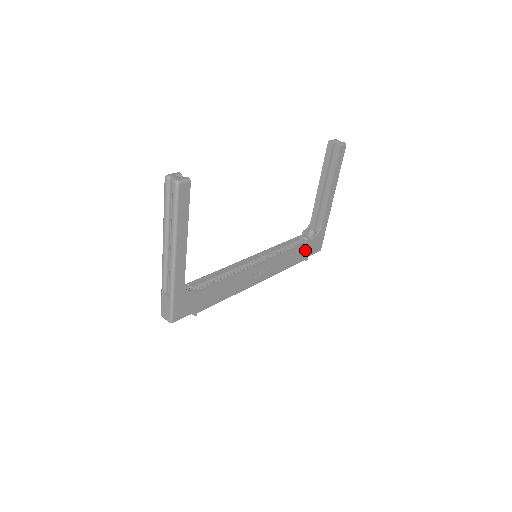
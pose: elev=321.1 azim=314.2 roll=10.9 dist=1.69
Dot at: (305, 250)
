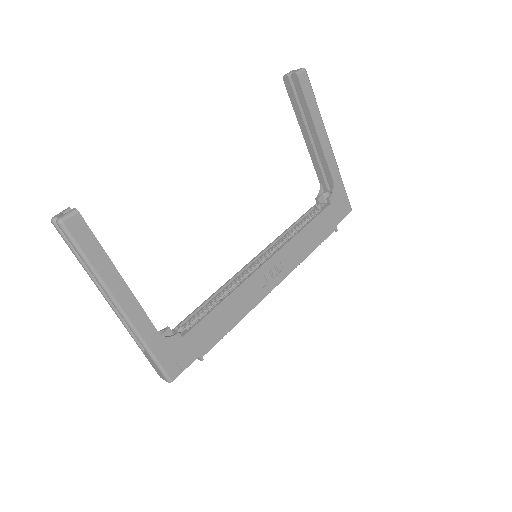
Dot at: (326, 220)
